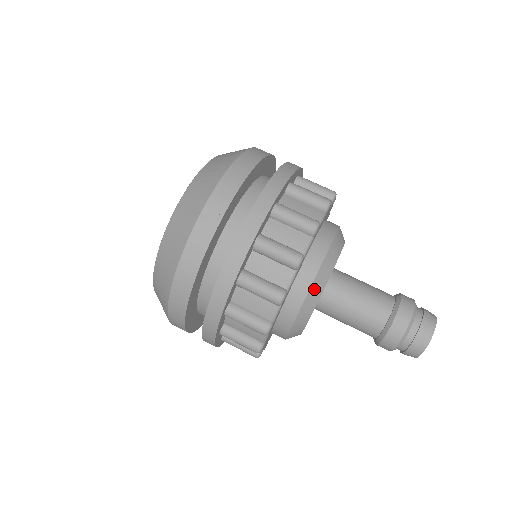
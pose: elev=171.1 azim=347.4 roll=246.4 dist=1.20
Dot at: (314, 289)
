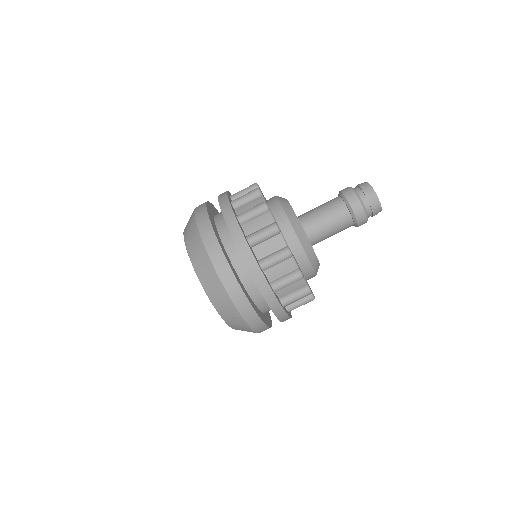
Dot at: (298, 233)
